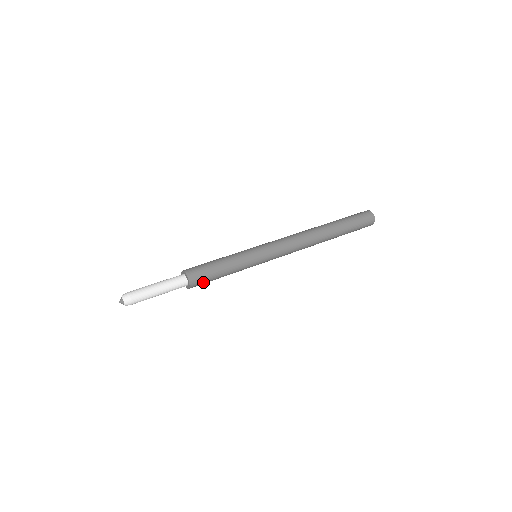
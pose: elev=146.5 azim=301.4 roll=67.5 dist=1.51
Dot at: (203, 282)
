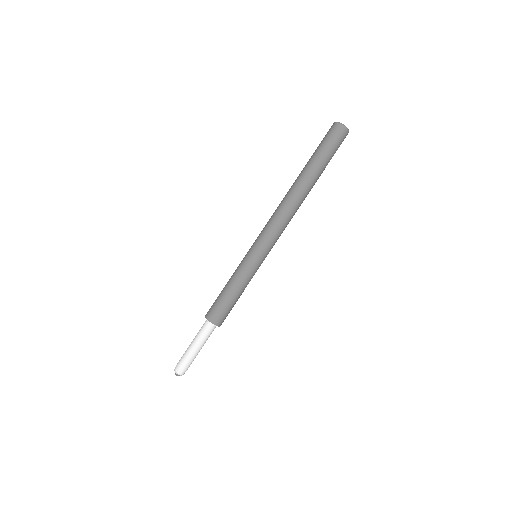
Dot at: (227, 314)
